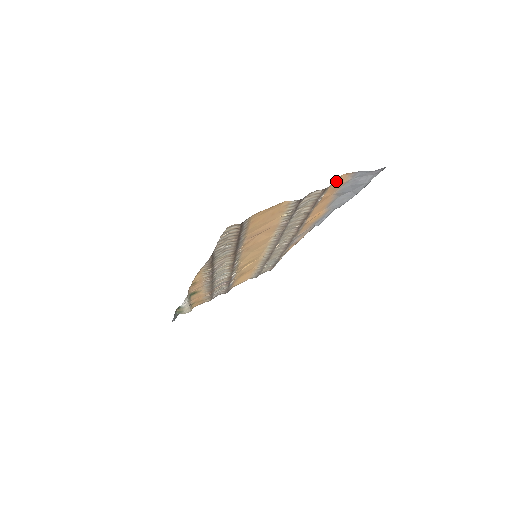
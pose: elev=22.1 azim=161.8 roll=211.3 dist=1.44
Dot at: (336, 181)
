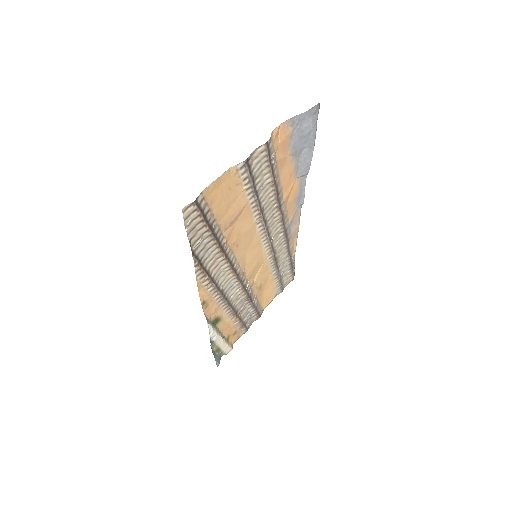
Dot at: (278, 136)
